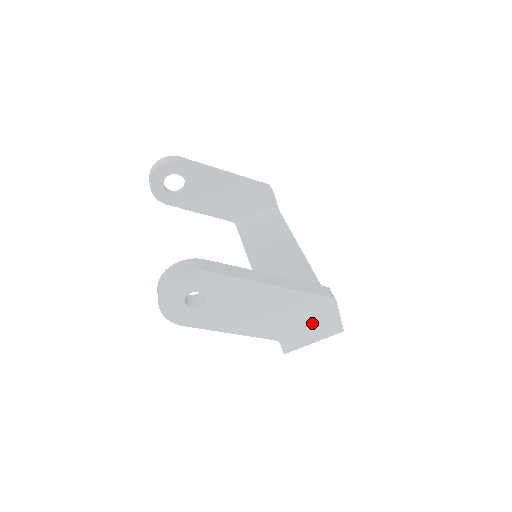
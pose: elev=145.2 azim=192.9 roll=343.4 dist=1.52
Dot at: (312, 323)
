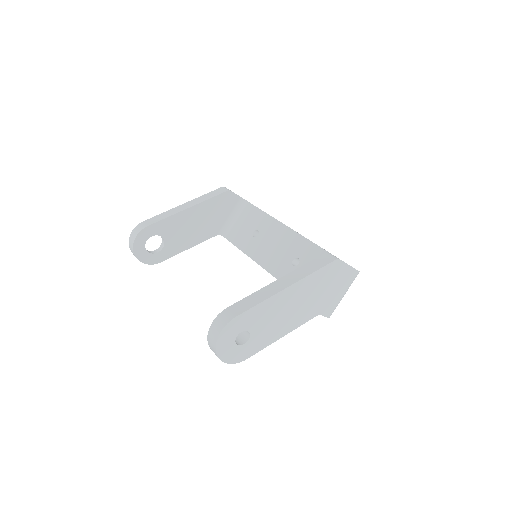
Dot at: (334, 286)
